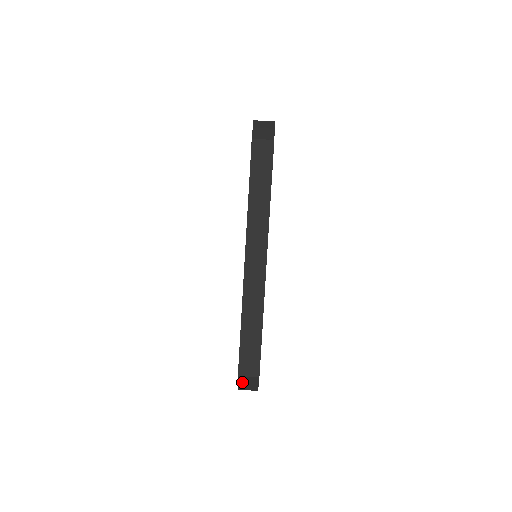
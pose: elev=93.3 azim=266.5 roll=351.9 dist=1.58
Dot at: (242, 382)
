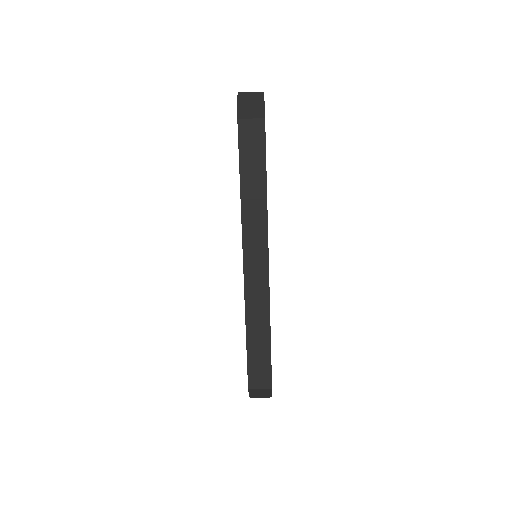
Dot at: (253, 393)
